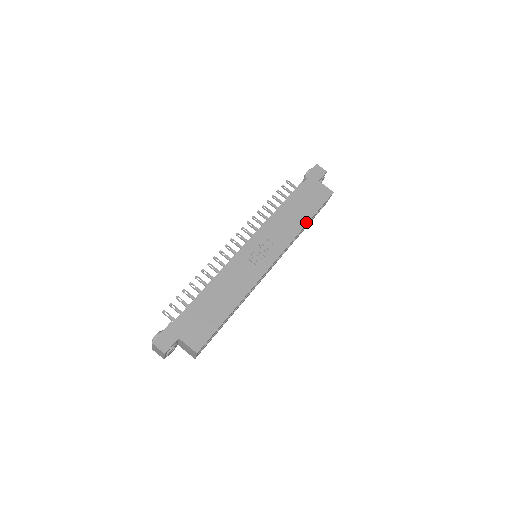
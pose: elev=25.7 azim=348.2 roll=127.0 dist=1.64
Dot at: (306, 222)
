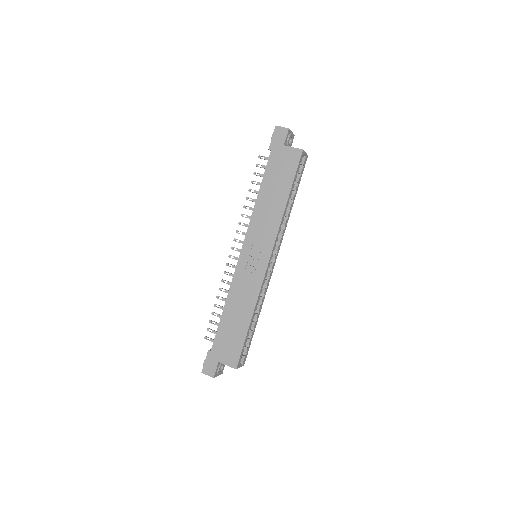
Dot at: (285, 201)
